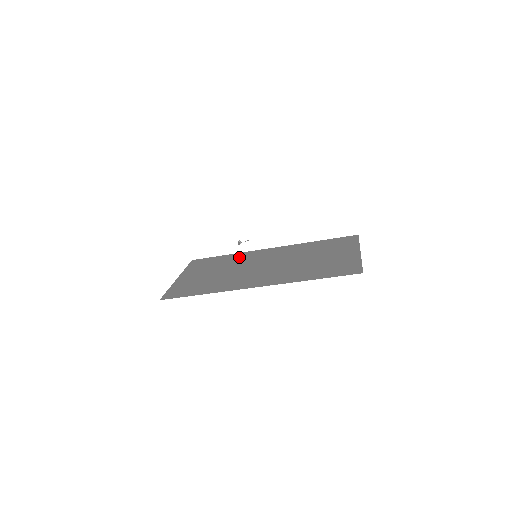
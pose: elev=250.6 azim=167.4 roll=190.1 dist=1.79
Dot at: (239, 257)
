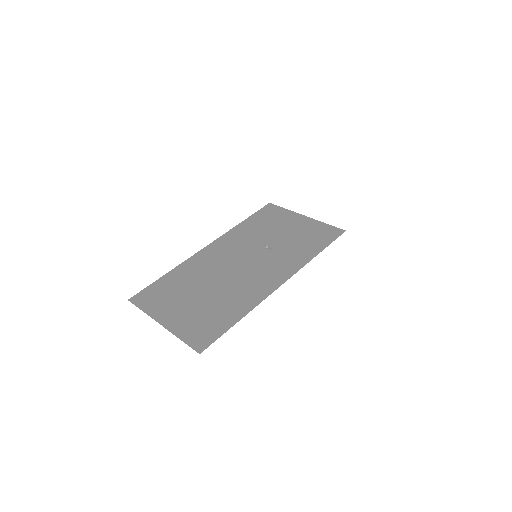
Dot at: (190, 269)
